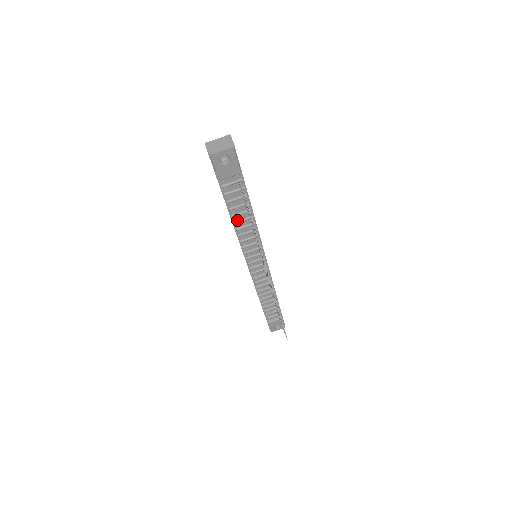
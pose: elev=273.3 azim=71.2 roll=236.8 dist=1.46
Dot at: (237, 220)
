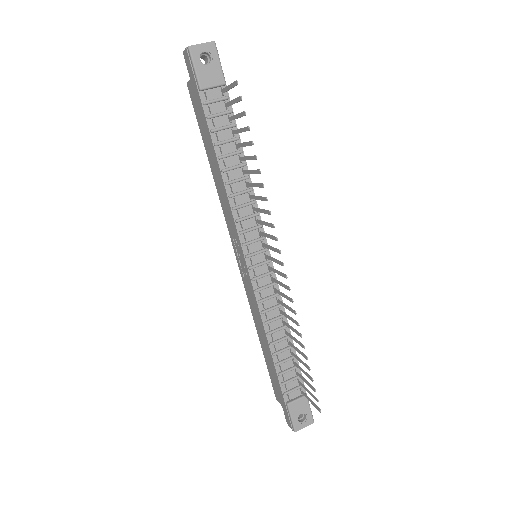
Dot at: (226, 168)
